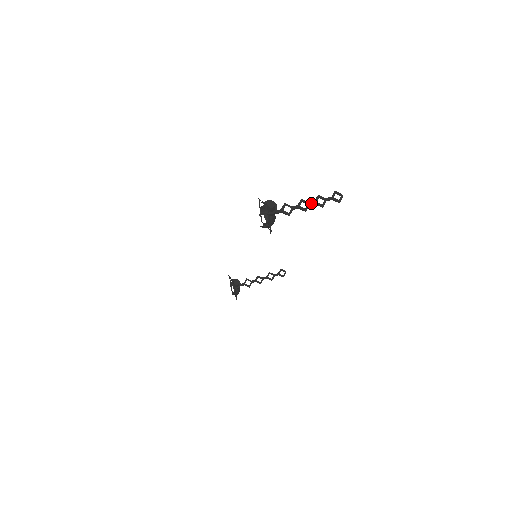
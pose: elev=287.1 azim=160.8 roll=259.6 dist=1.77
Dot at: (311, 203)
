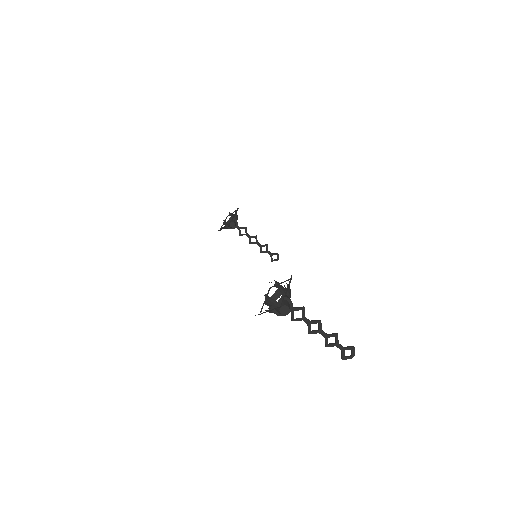
Dot at: (322, 333)
